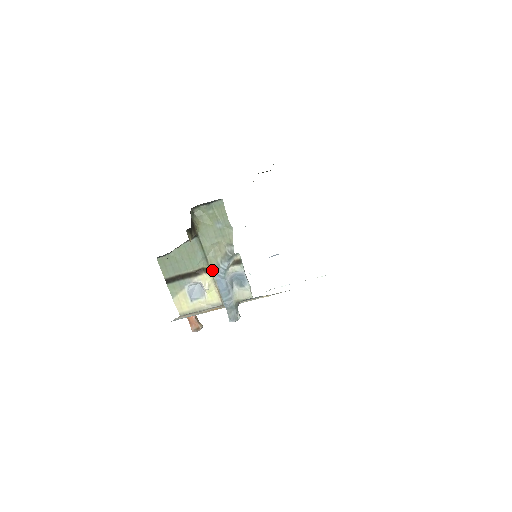
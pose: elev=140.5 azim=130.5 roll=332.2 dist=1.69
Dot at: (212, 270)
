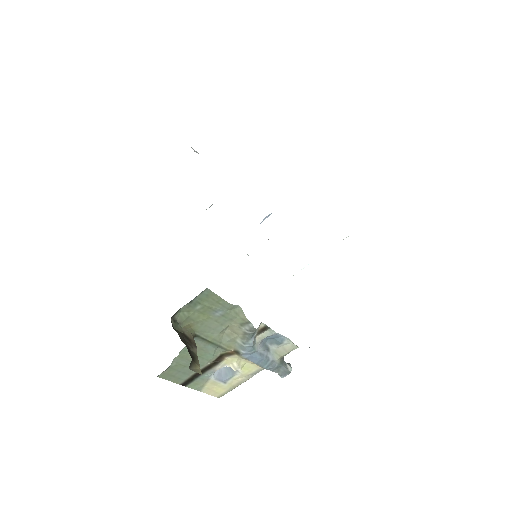
Dot at: (235, 352)
